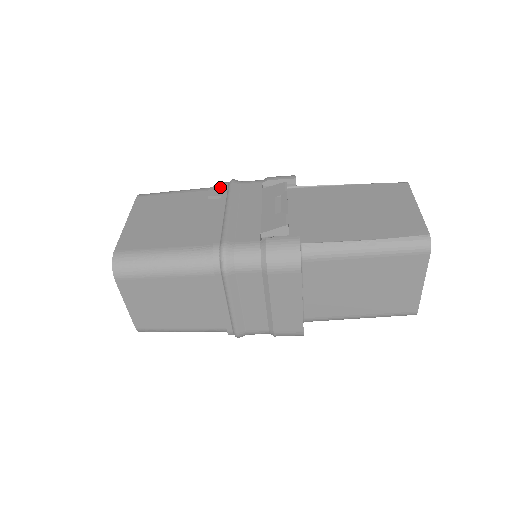
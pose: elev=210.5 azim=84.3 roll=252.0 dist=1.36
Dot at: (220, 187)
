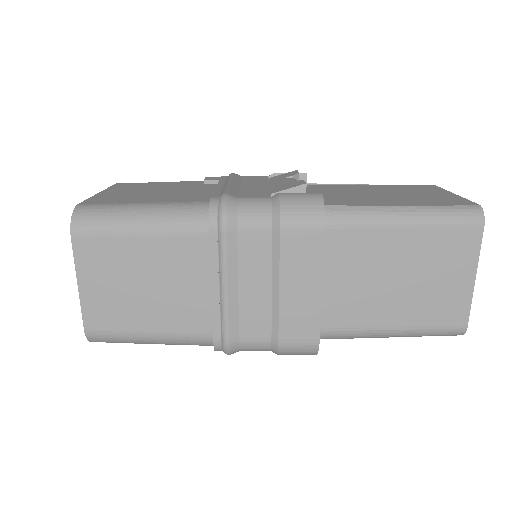
Dot at: (218, 177)
